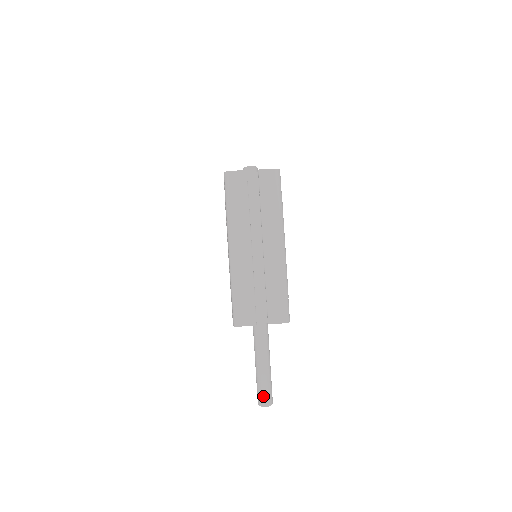
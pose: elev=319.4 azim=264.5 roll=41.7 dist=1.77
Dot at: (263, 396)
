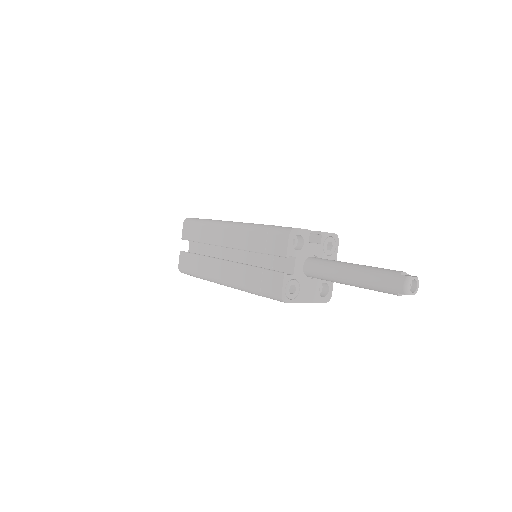
Dot at: (396, 271)
